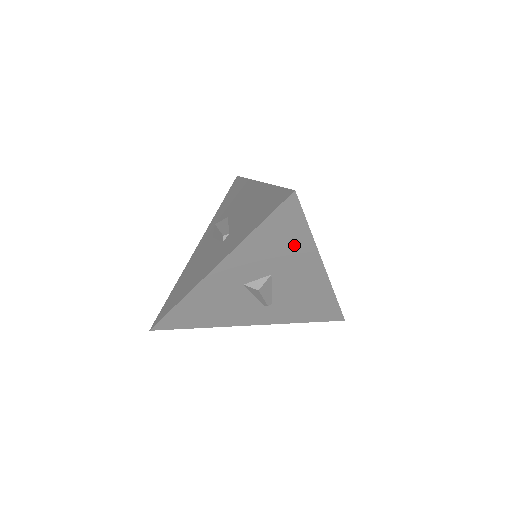
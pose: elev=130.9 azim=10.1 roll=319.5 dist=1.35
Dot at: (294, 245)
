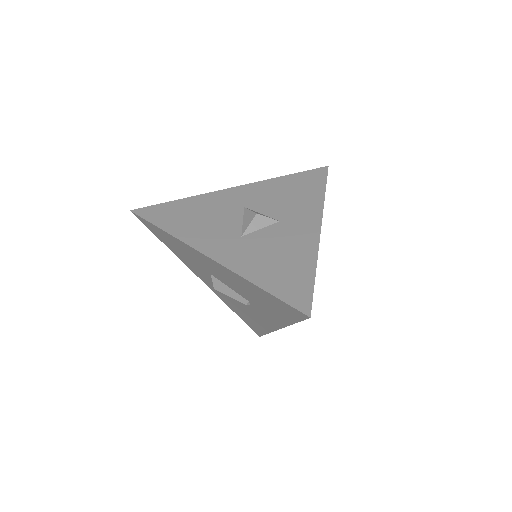
Dot at: occluded
